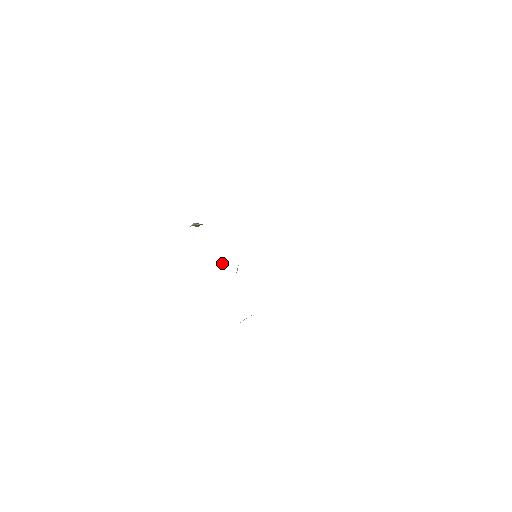
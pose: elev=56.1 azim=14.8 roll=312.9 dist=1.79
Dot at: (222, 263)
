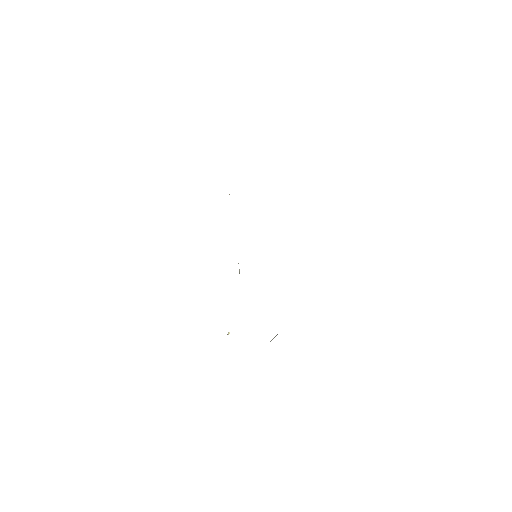
Dot at: occluded
